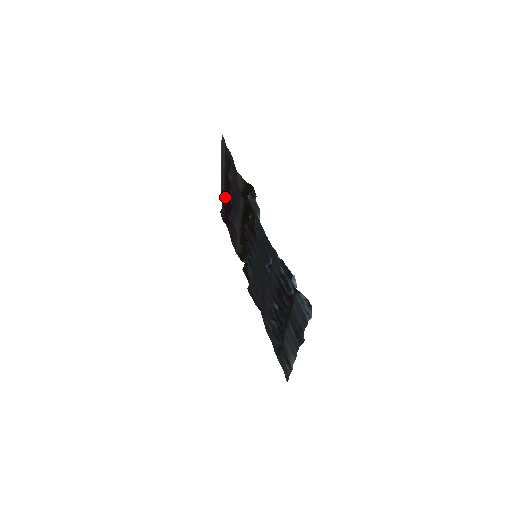
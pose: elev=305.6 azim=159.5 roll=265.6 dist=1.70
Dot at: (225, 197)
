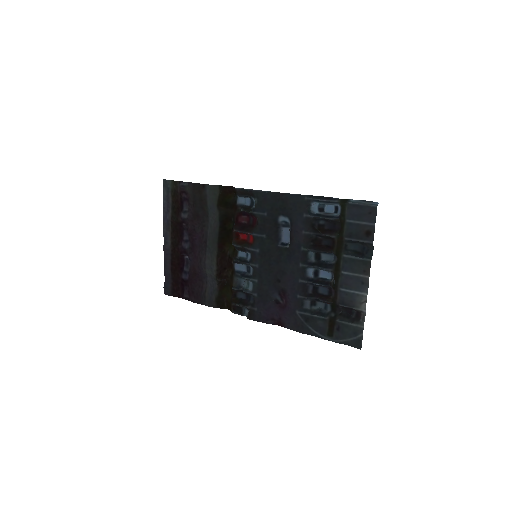
Dot at: (173, 256)
